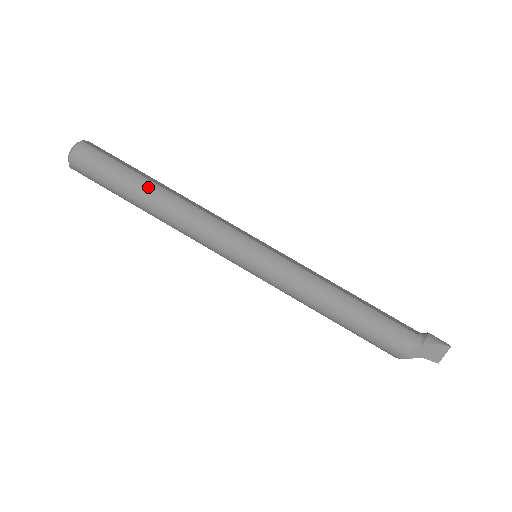
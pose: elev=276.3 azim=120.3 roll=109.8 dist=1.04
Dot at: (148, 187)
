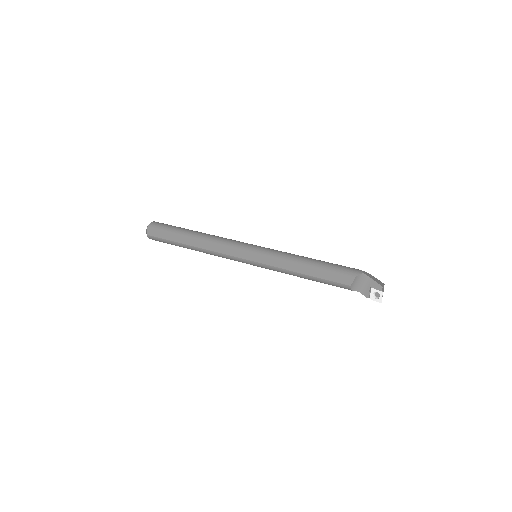
Dot at: occluded
